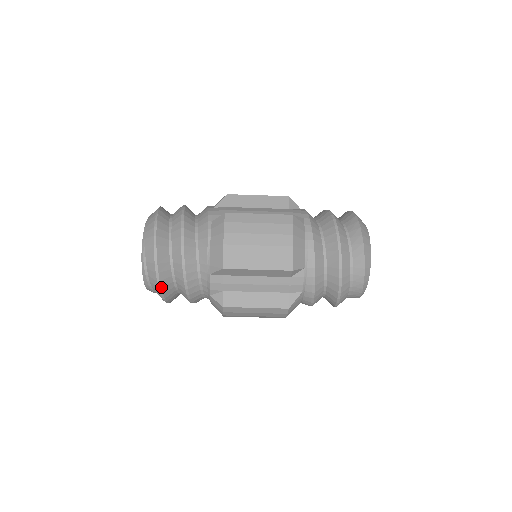
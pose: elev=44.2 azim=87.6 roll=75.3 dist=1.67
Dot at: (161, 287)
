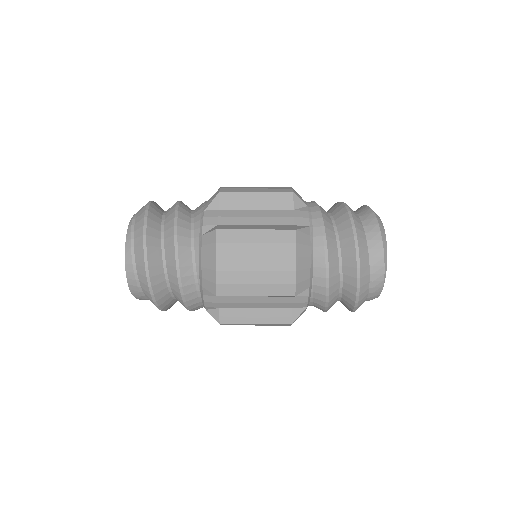
Dot at: (147, 225)
